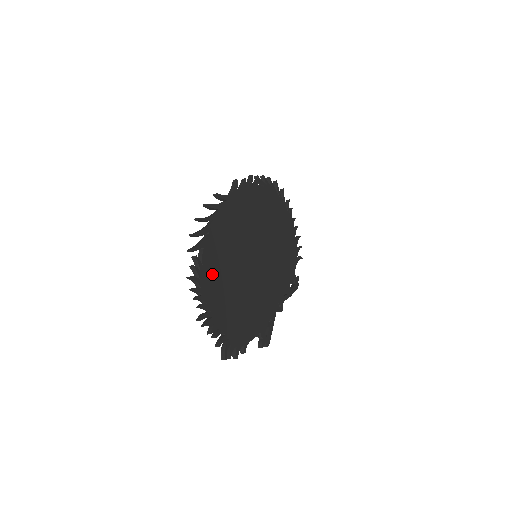
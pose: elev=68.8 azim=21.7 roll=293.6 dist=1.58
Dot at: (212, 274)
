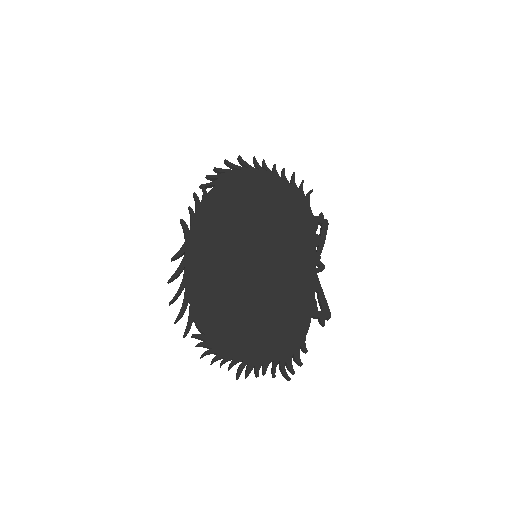
Dot at: (220, 330)
